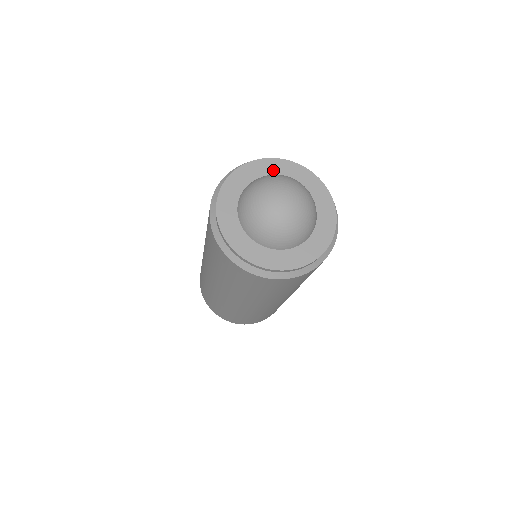
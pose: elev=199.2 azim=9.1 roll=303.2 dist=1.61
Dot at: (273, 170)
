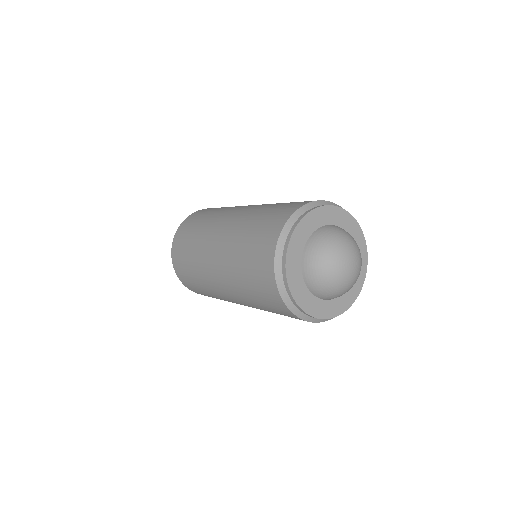
Dot at: (321, 220)
